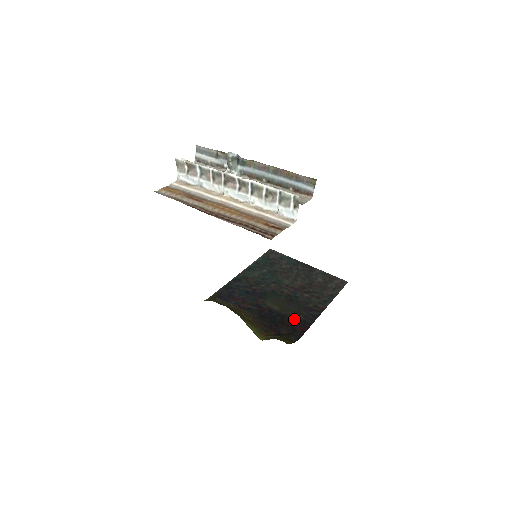
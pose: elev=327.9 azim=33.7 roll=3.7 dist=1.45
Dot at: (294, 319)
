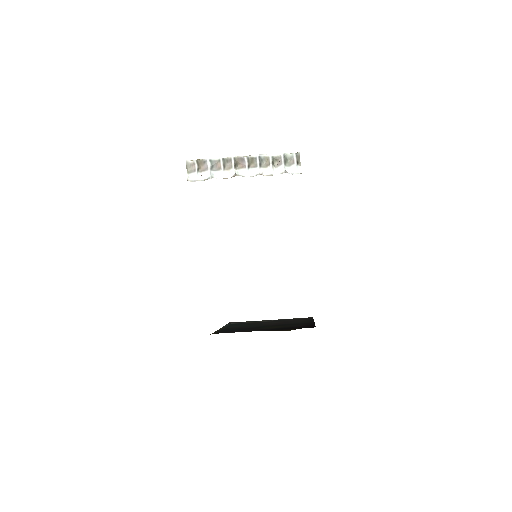
Dot at: (298, 326)
